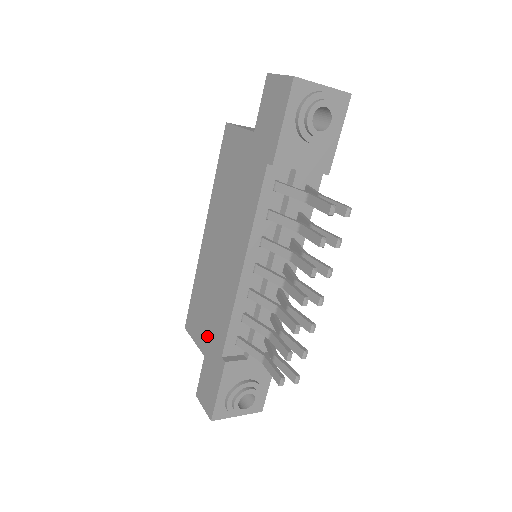
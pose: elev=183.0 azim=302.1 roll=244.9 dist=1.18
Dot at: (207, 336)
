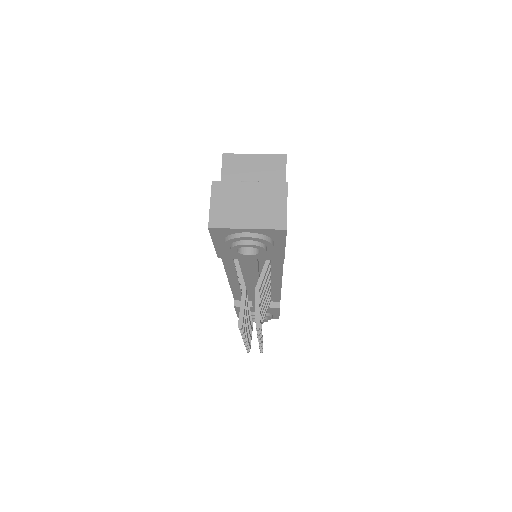
Dot at: occluded
